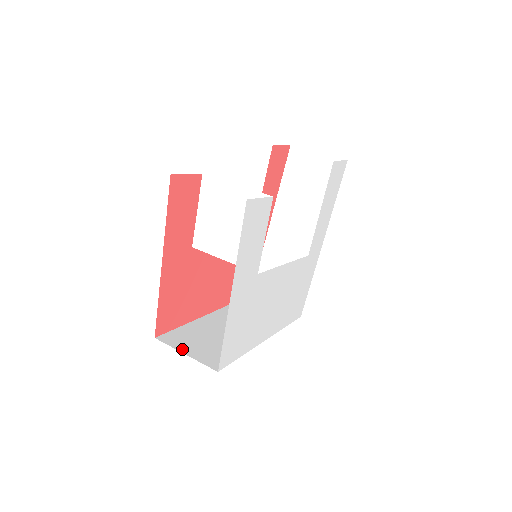
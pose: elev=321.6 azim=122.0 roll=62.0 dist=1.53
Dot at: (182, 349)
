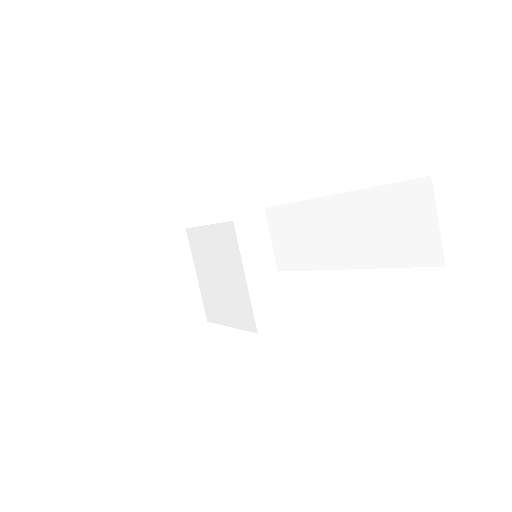
Dot at: (118, 276)
